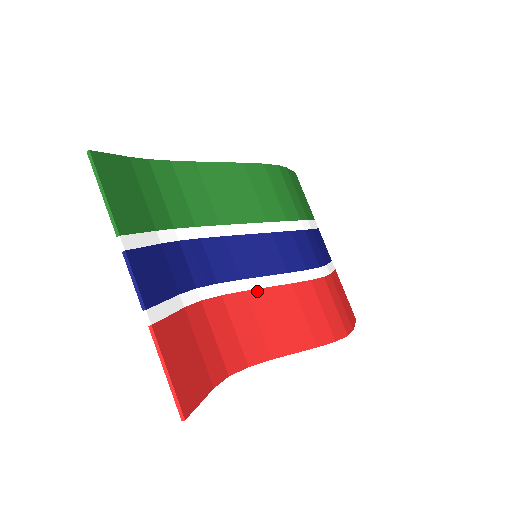
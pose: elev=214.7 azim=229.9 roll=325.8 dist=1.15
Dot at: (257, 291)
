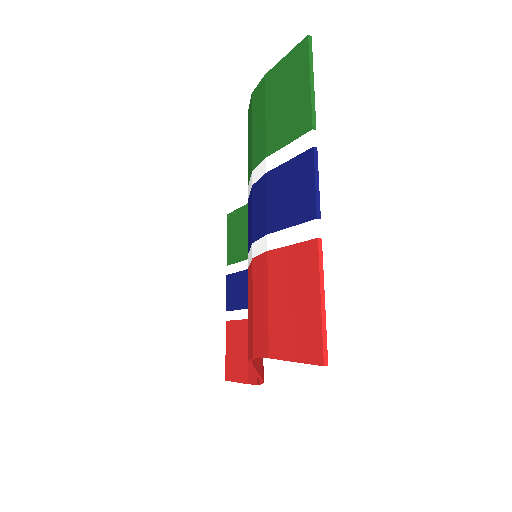
Dot at: occluded
